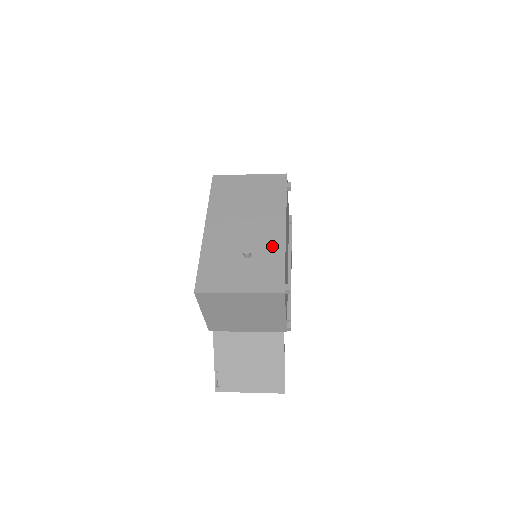
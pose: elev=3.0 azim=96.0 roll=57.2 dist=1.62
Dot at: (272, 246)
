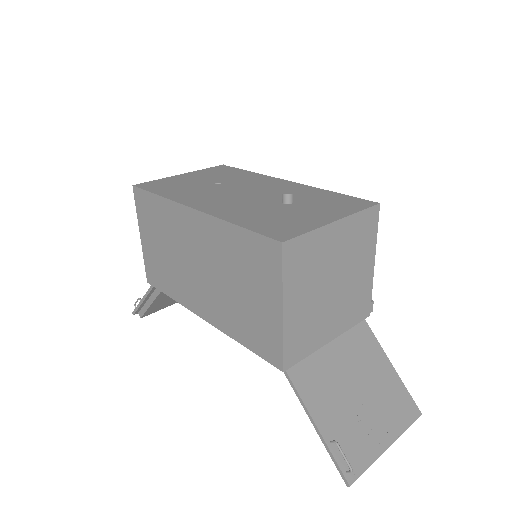
Dot at: (301, 191)
